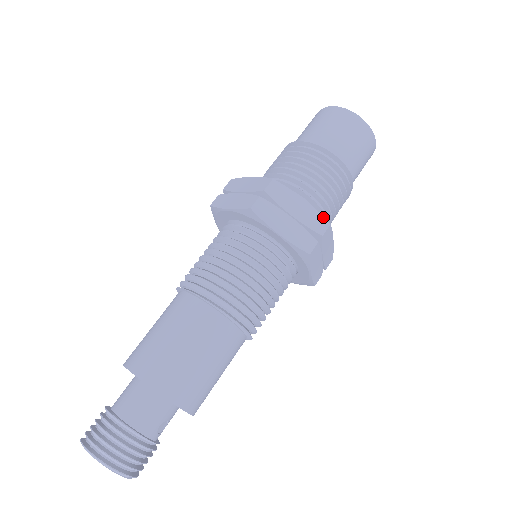
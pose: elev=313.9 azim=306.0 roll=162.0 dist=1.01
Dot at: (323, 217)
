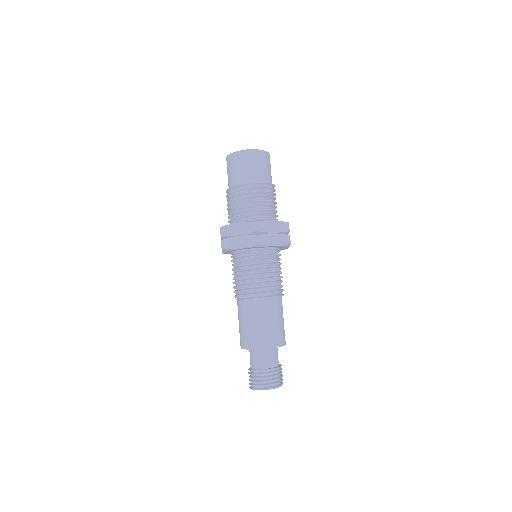
Dot at: (284, 222)
